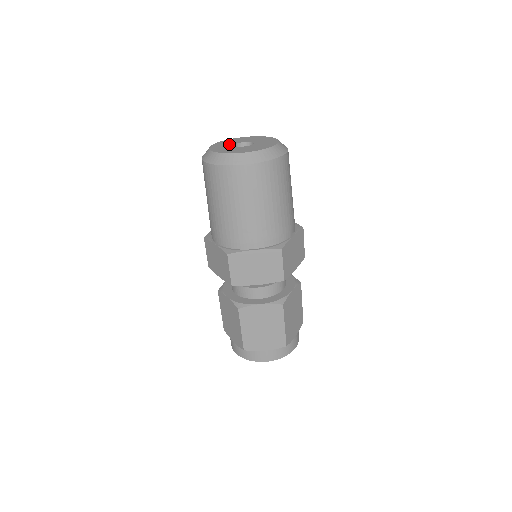
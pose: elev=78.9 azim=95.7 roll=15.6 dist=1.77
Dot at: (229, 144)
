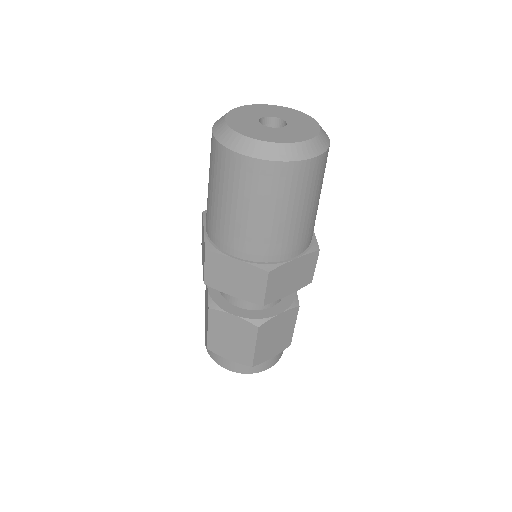
Dot at: (257, 114)
